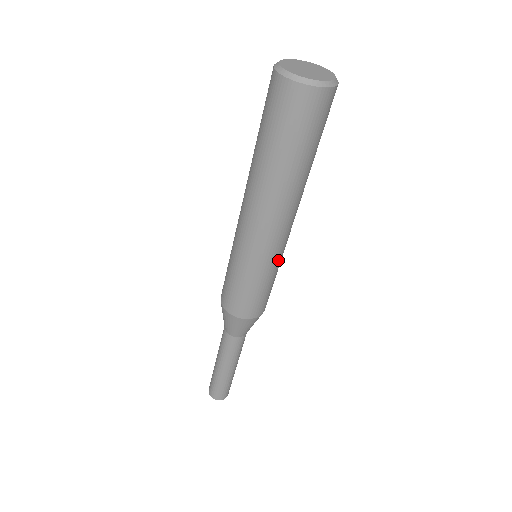
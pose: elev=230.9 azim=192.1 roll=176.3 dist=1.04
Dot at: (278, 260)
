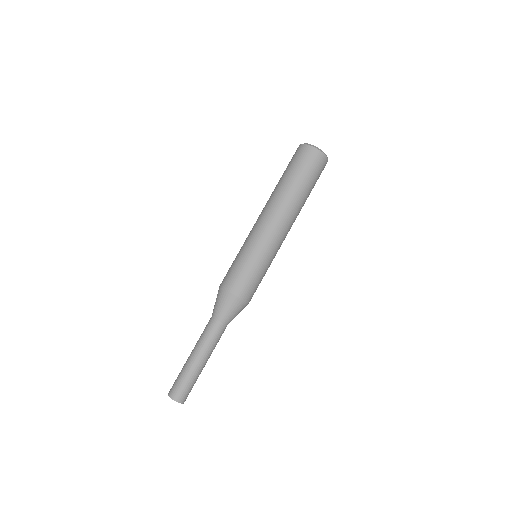
Dot at: (274, 257)
